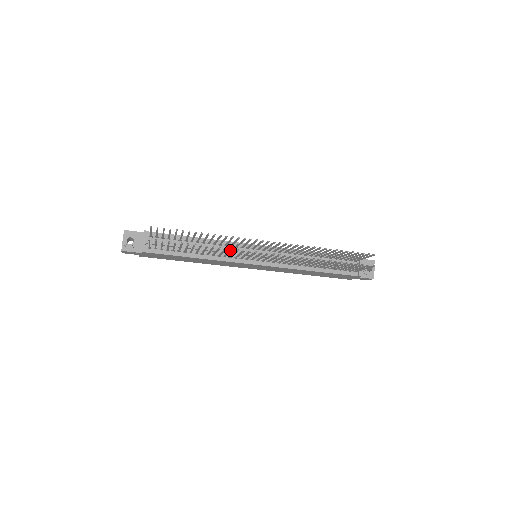
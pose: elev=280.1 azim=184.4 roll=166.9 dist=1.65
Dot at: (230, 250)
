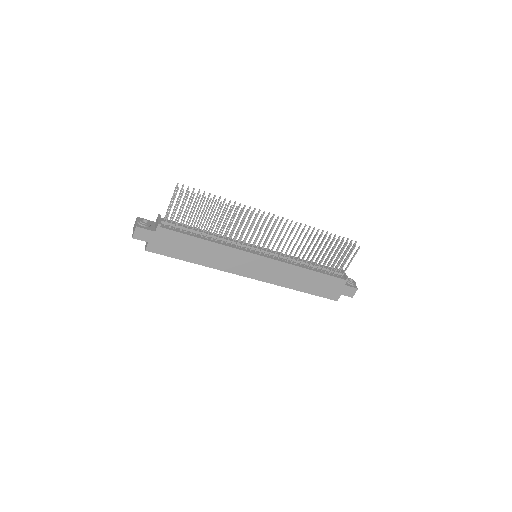
Dot at: (245, 213)
